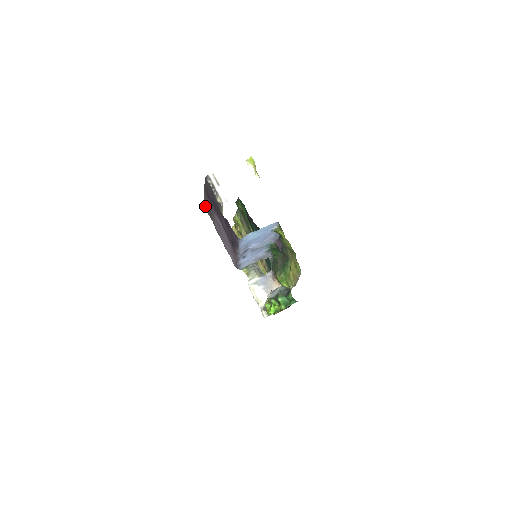
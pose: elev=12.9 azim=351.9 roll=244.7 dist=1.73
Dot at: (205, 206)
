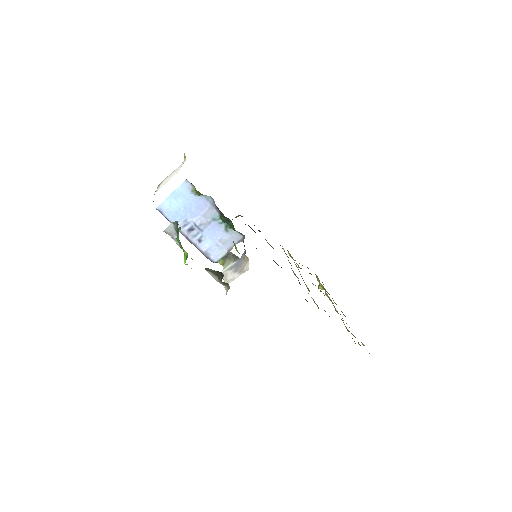
Dot at: occluded
